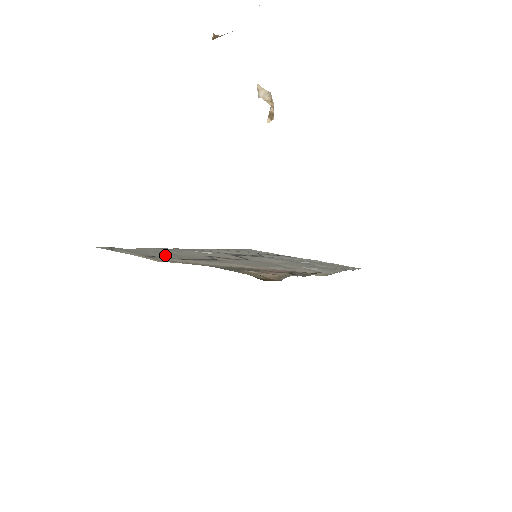
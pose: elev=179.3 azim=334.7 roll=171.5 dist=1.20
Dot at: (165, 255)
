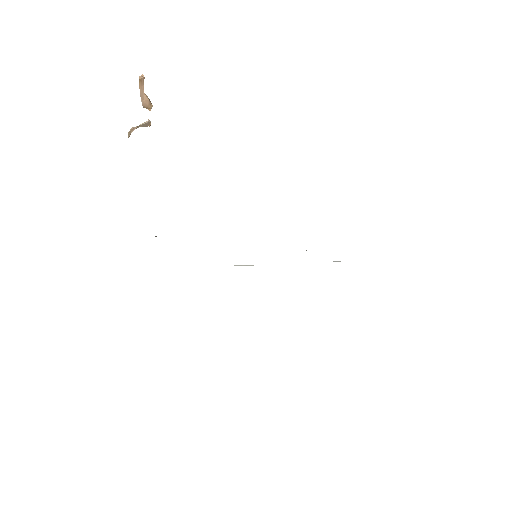
Dot at: occluded
